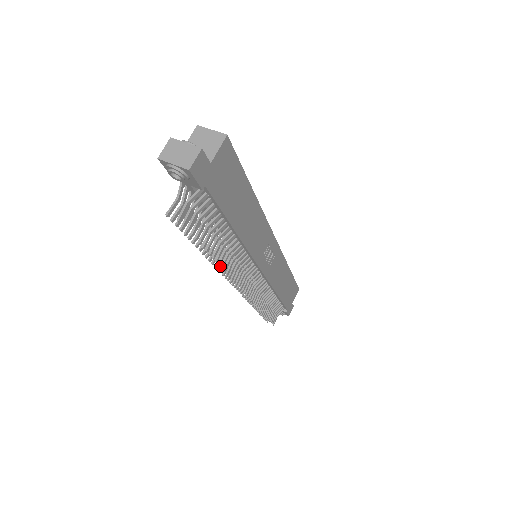
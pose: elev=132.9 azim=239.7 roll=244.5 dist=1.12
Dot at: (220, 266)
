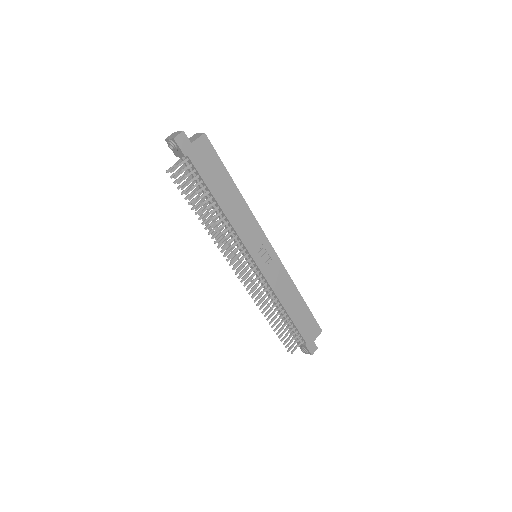
Dot at: (217, 241)
